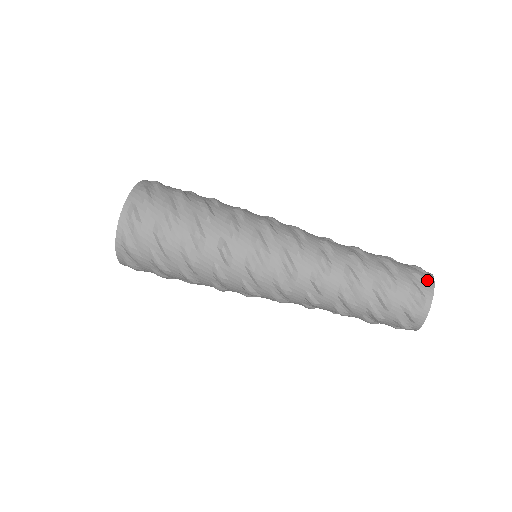
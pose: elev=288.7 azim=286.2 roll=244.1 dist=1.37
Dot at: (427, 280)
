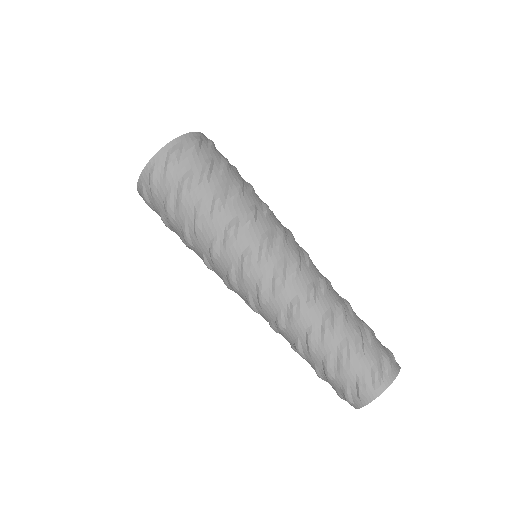
Dot at: (365, 396)
